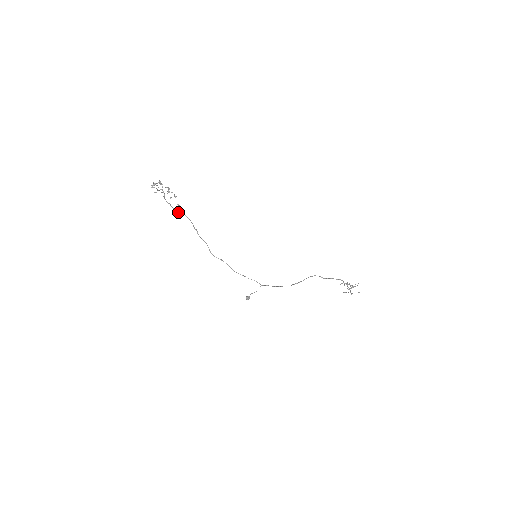
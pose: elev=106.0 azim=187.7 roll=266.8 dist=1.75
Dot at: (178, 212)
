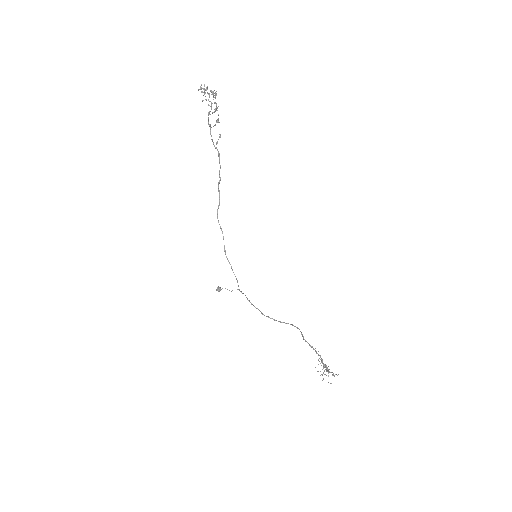
Dot at: (213, 143)
